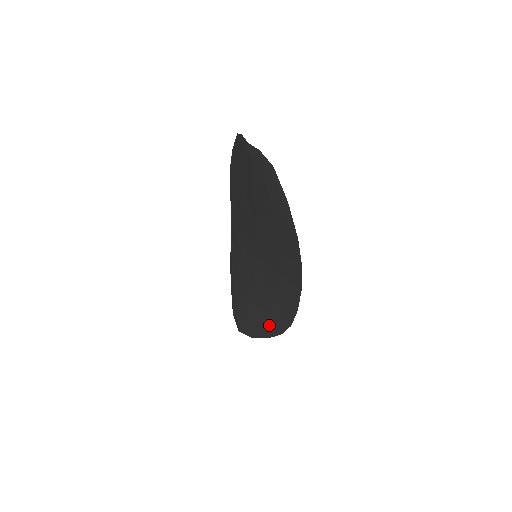
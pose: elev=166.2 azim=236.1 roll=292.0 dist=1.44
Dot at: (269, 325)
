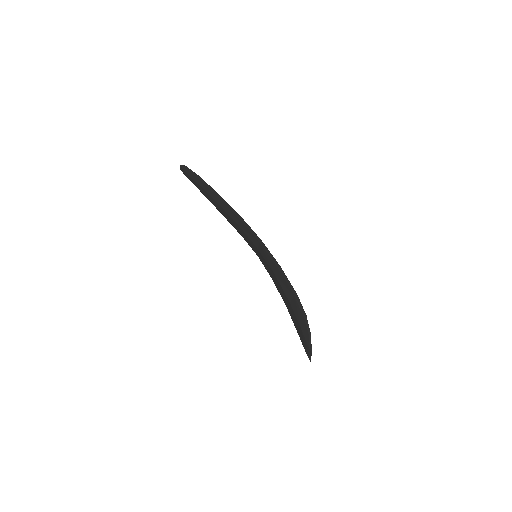
Dot at: (298, 316)
